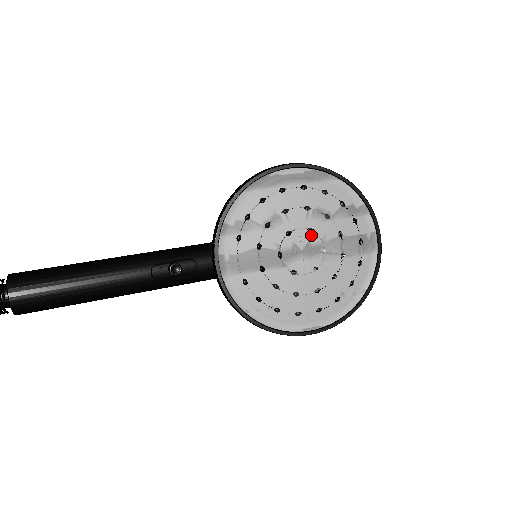
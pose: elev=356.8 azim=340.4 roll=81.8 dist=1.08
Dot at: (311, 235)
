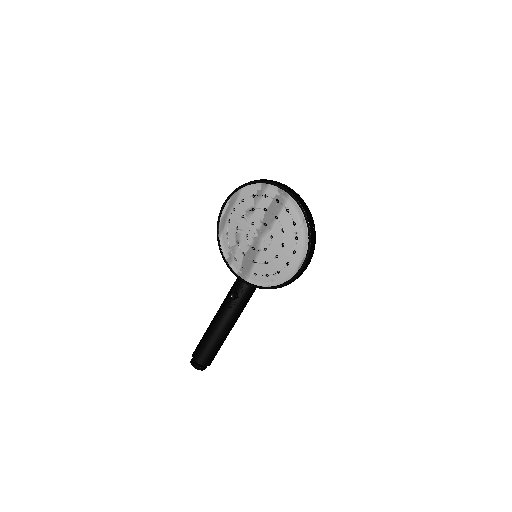
Dot at: (255, 225)
